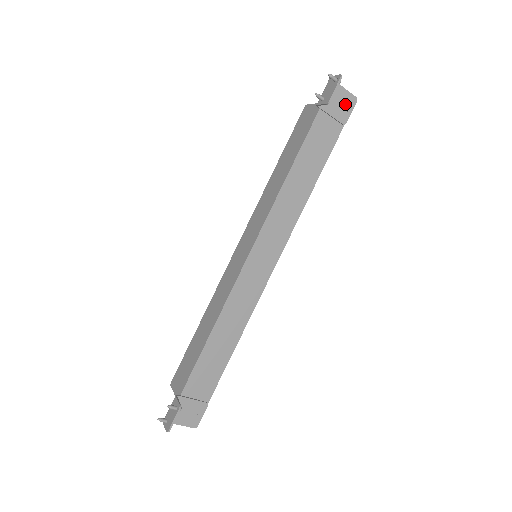
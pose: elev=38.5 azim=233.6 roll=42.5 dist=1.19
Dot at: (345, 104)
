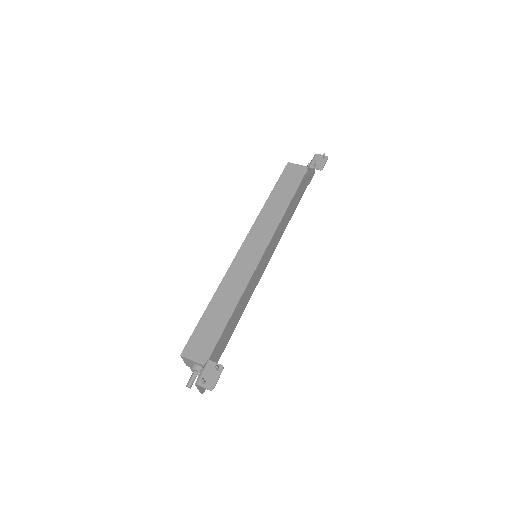
Dot at: (312, 173)
